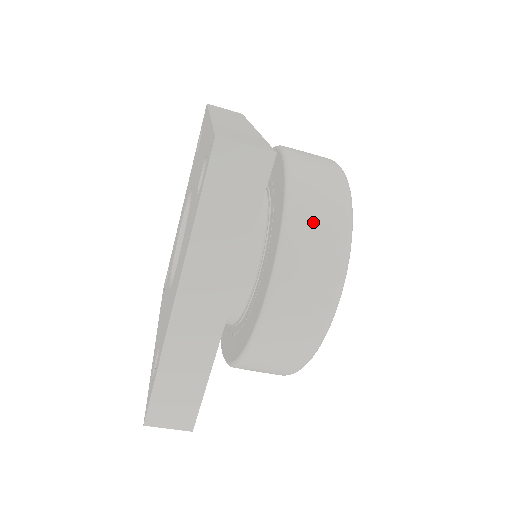
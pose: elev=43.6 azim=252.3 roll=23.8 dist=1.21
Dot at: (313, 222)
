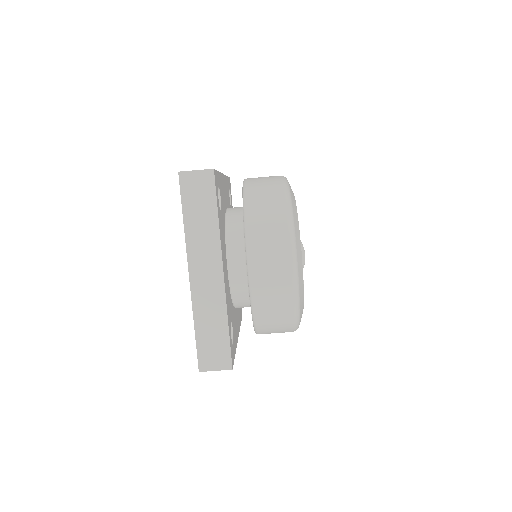
Dot at: (262, 207)
